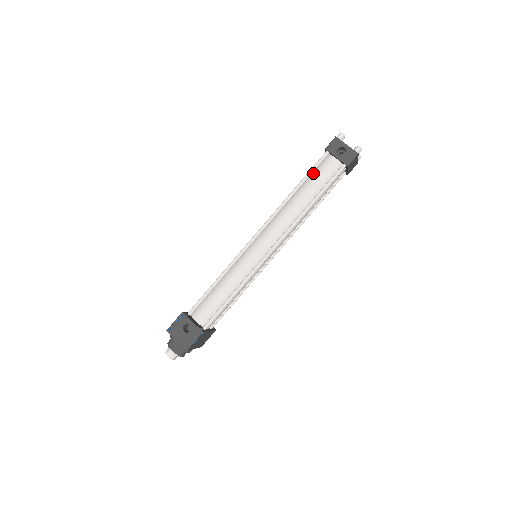
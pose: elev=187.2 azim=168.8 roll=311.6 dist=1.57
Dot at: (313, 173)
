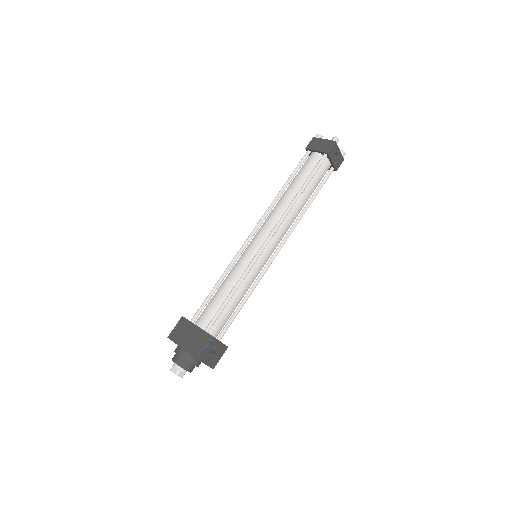
Dot at: (312, 174)
